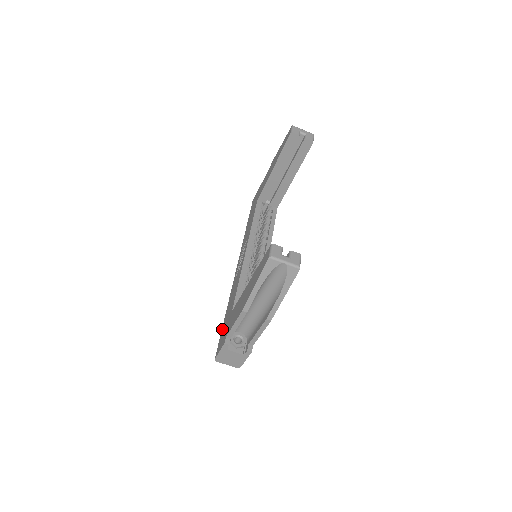
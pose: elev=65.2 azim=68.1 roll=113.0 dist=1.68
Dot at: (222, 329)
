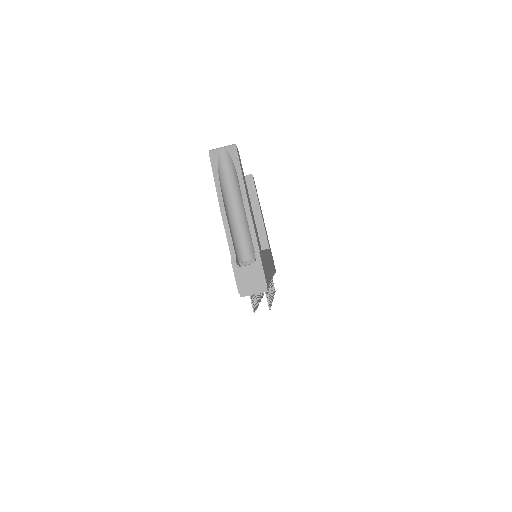
Dot at: occluded
